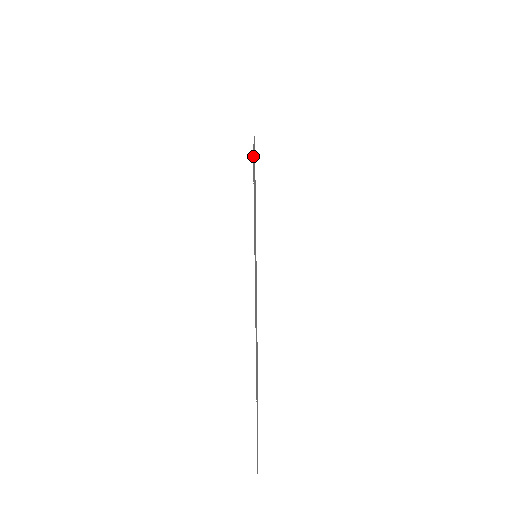
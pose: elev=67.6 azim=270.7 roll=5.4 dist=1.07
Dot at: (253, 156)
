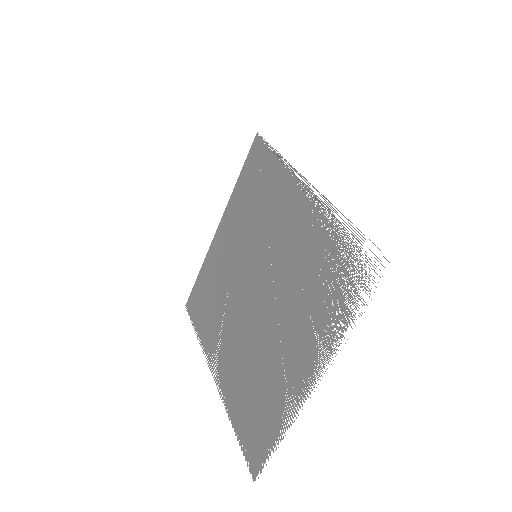
Dot at: occluded
